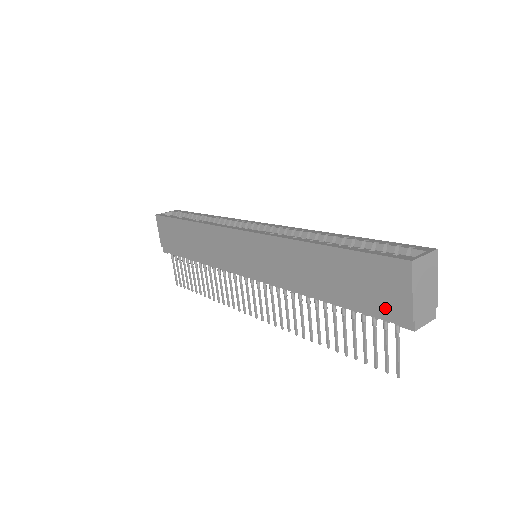
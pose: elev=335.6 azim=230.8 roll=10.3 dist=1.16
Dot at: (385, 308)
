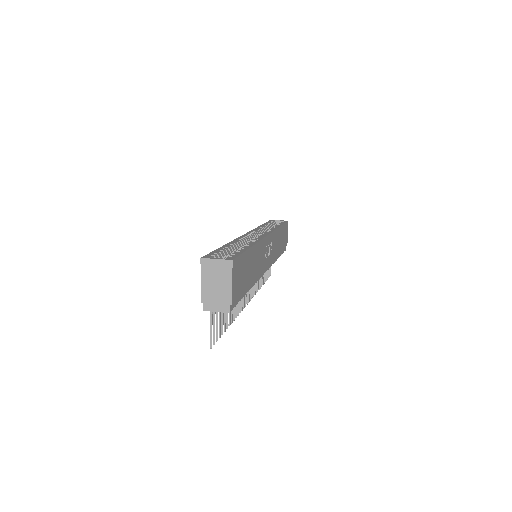
Dot at: occluded
